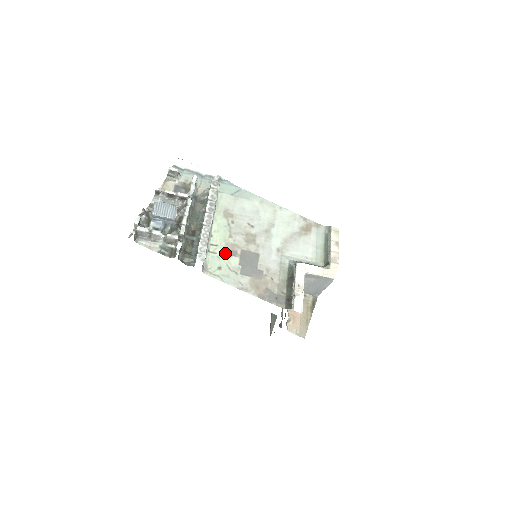
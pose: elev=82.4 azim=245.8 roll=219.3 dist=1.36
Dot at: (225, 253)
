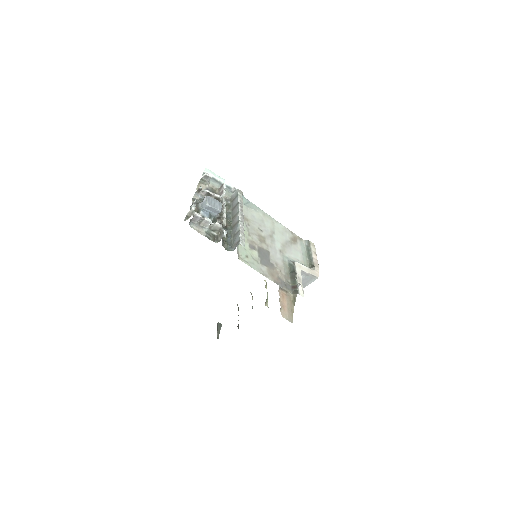
Dot at: (248, 246)
